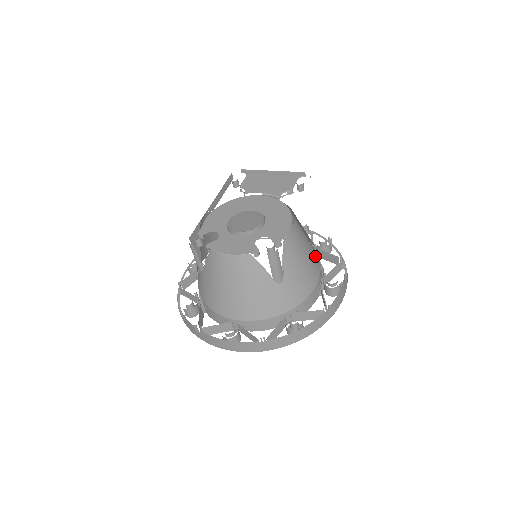
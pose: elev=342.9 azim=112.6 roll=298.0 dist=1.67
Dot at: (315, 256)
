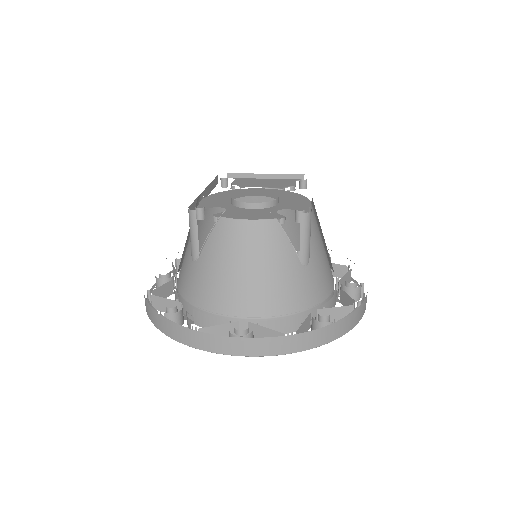
Dot at: occluded
